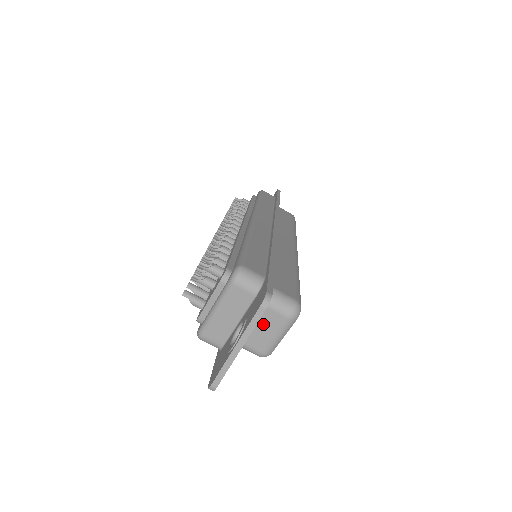
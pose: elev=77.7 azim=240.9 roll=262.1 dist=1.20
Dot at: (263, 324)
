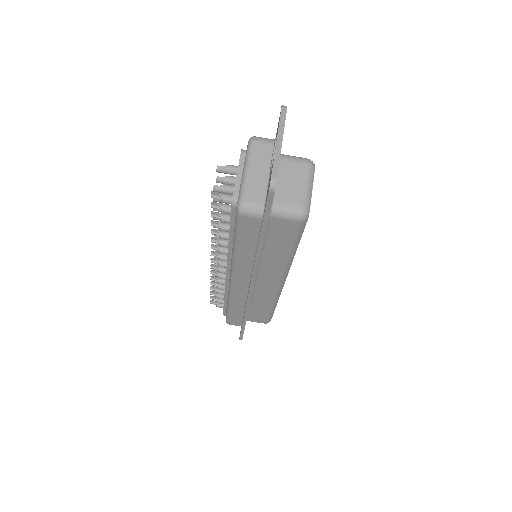
Dot at: (290, 177)
